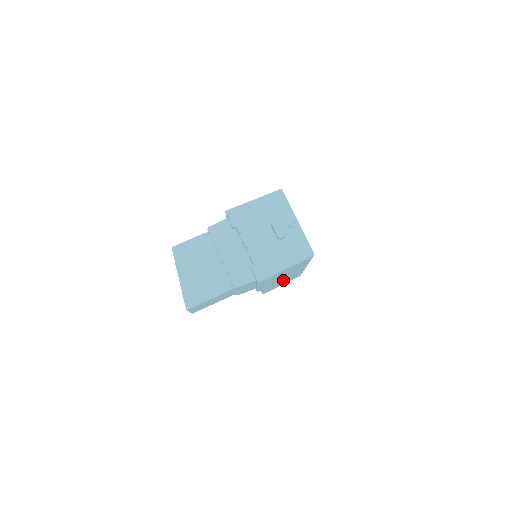
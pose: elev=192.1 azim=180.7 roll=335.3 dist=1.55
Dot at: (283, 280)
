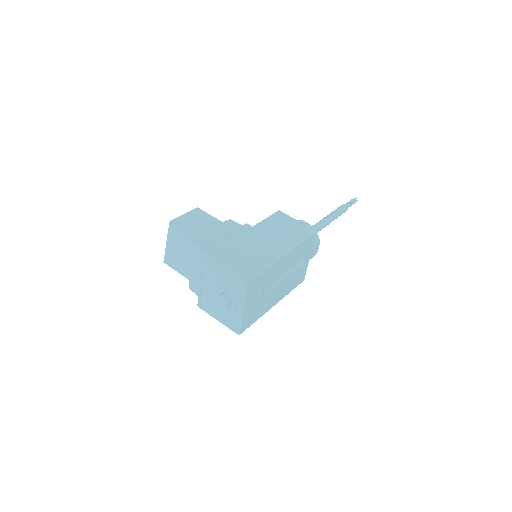
Dot at: occluded
